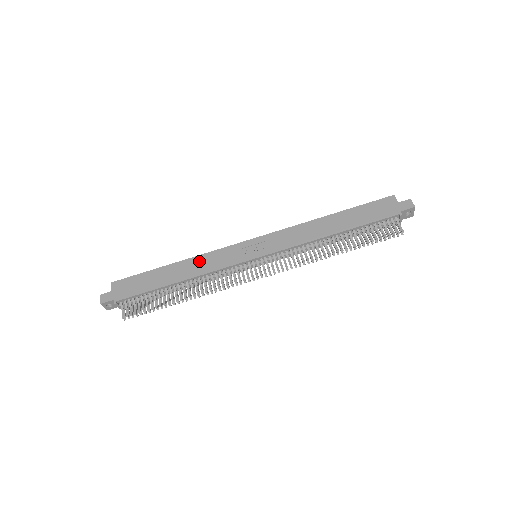
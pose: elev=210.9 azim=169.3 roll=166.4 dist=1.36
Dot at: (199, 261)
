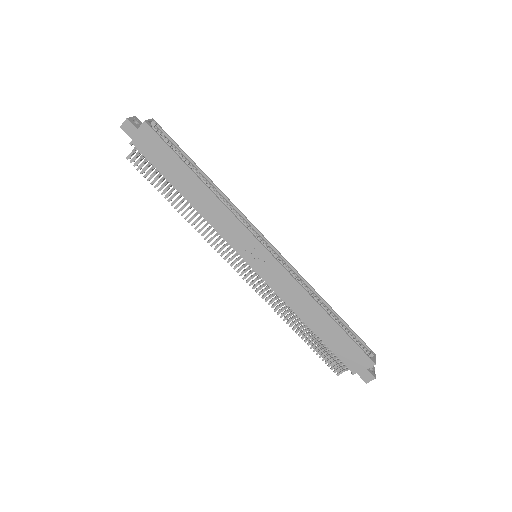
Dot at: (217, 208)
